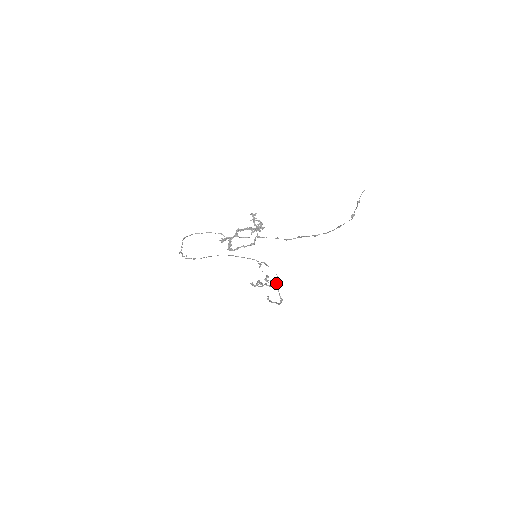
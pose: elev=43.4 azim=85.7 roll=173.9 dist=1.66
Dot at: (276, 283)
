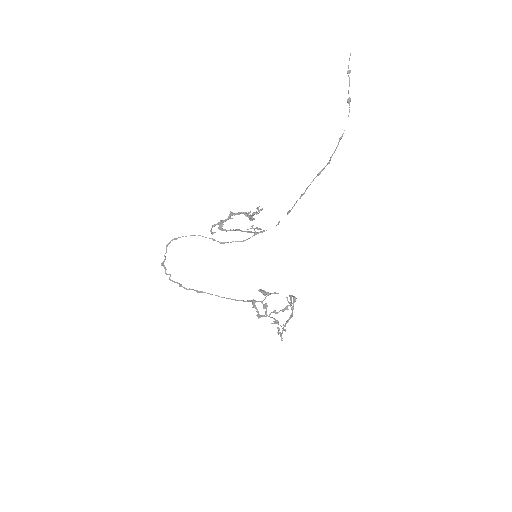
Dot at: (287, 306)
